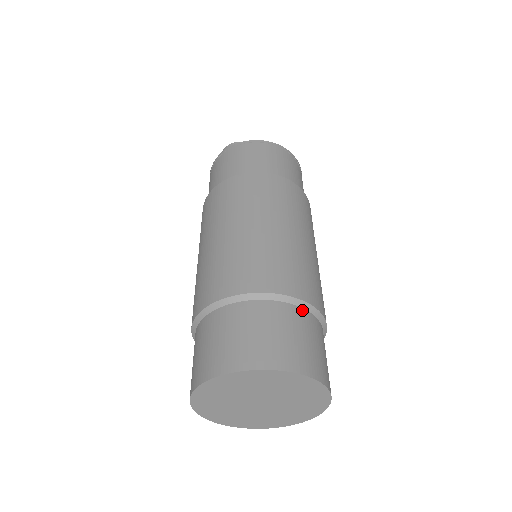
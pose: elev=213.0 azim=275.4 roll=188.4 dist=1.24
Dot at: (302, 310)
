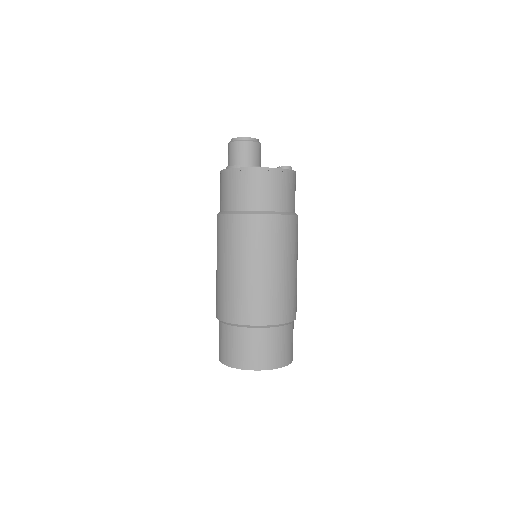
Dot at: (280, 328)
